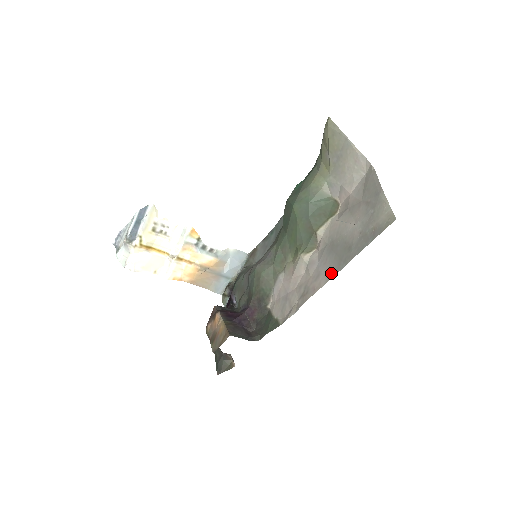
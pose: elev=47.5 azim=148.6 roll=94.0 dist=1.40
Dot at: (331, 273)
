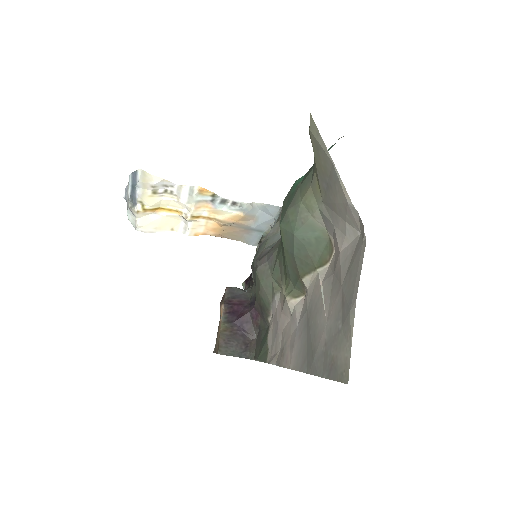
Dot at: (298, 362)
